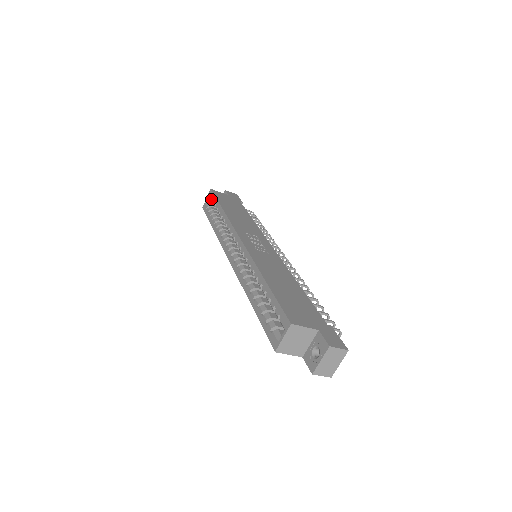
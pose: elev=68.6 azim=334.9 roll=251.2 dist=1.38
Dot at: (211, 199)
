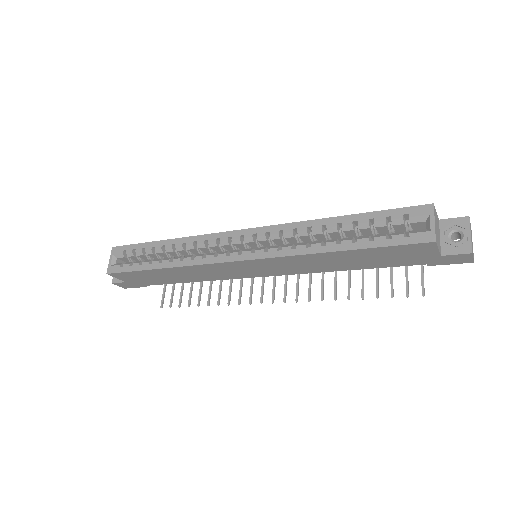
Dot at: (125, 252)
